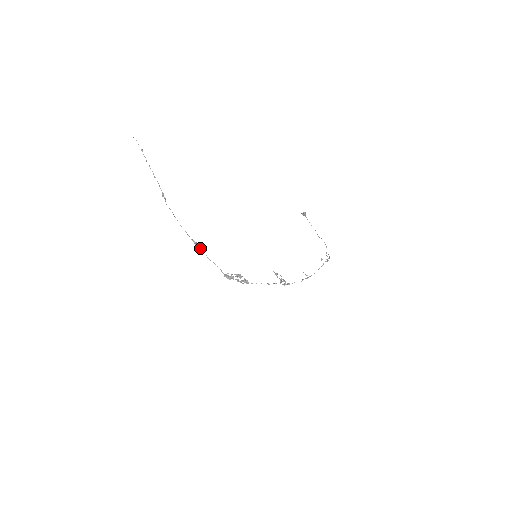
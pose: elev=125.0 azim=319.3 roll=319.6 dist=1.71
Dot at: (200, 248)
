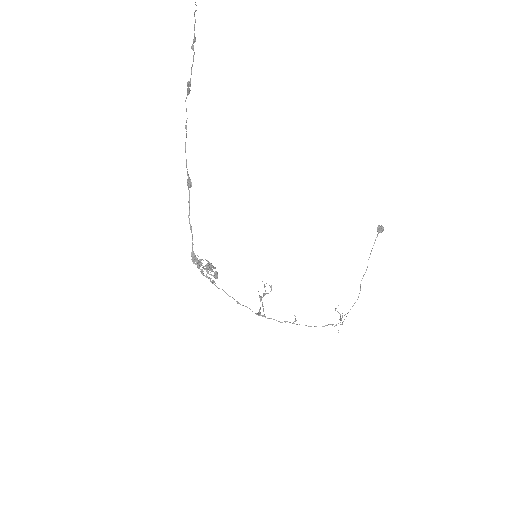
Dot at: (189, 195)
